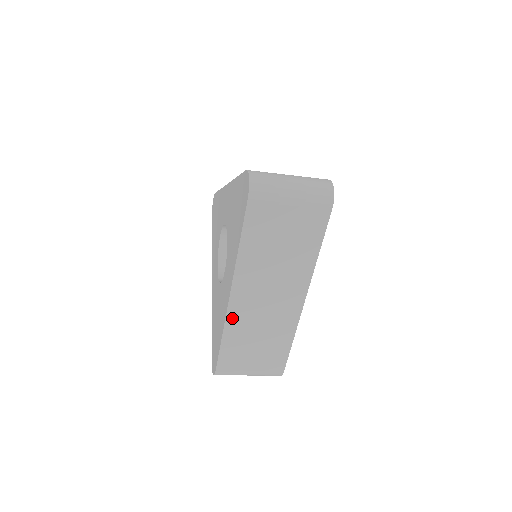
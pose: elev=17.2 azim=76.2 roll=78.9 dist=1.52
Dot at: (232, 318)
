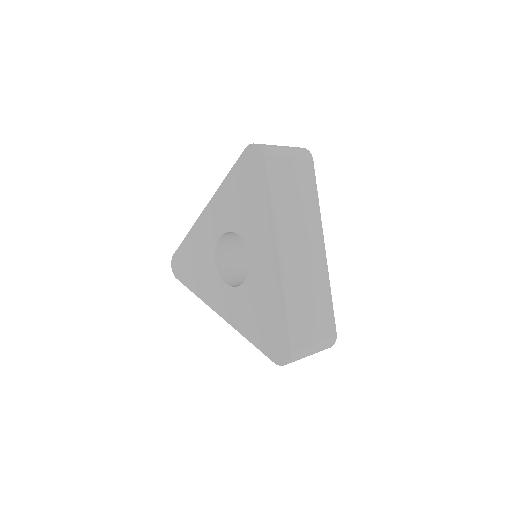
Dot at: occluded
